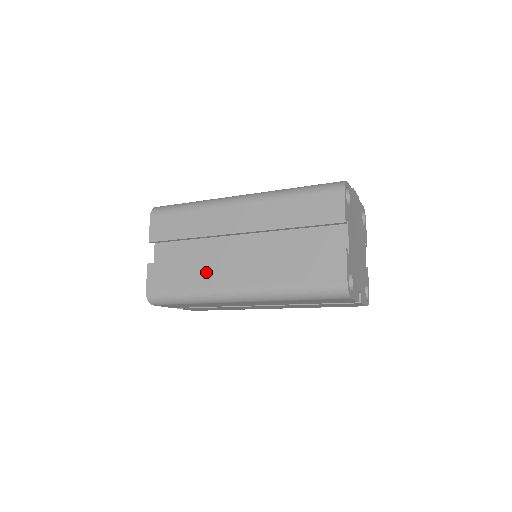
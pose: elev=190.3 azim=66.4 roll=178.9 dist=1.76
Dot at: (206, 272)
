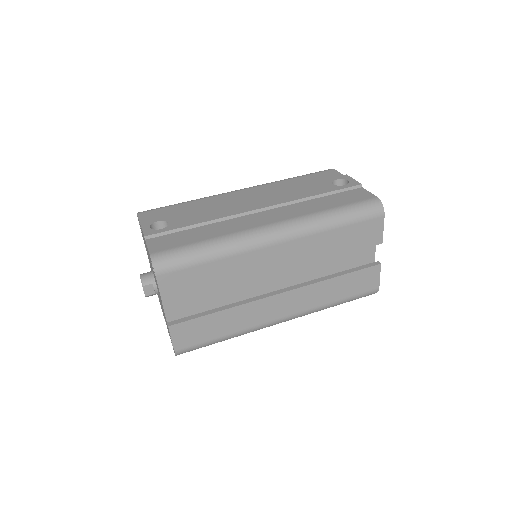
Dot at: (248, 315)
